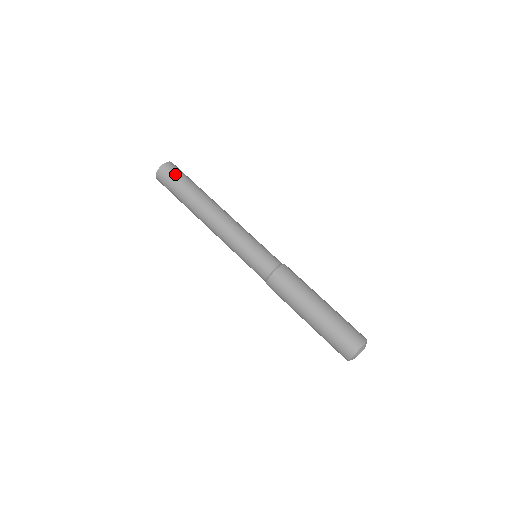
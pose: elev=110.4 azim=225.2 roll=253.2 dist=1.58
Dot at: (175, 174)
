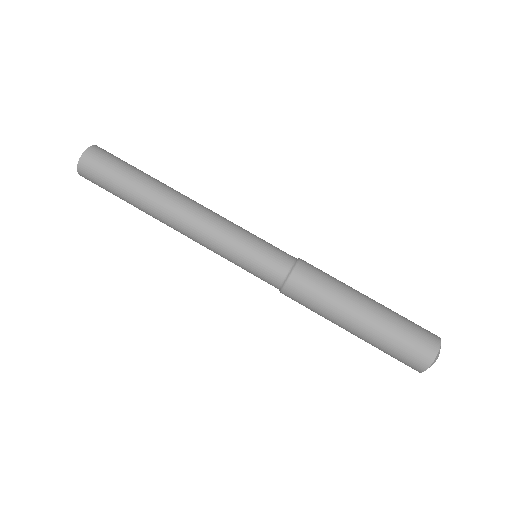
Dot at: (111, 159)
